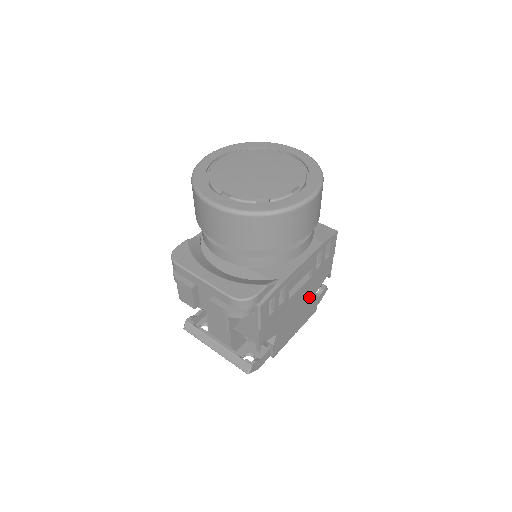
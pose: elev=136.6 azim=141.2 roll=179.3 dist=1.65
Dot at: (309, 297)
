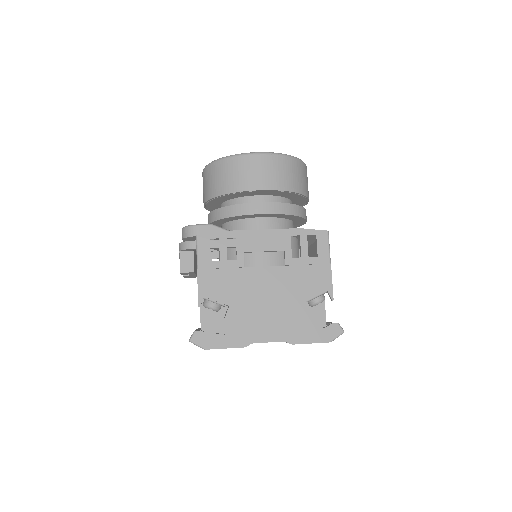
Dot at: (289, 298)
